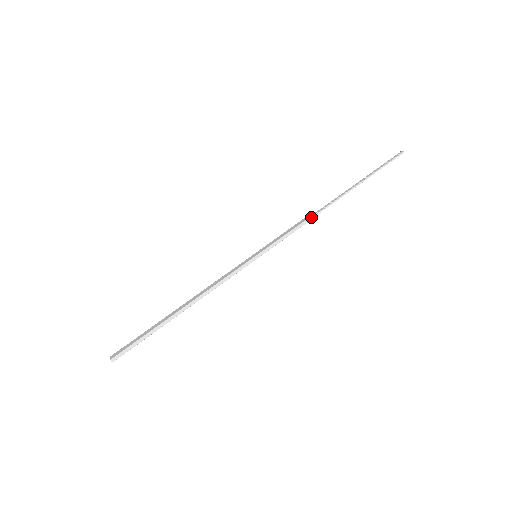
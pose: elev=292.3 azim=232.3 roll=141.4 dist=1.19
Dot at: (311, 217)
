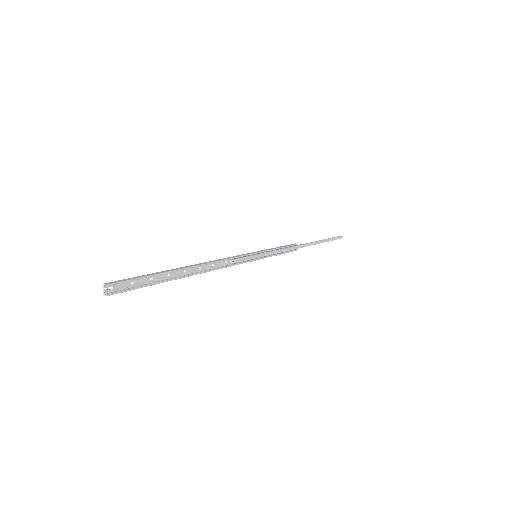
Dot at: (292, 244)
